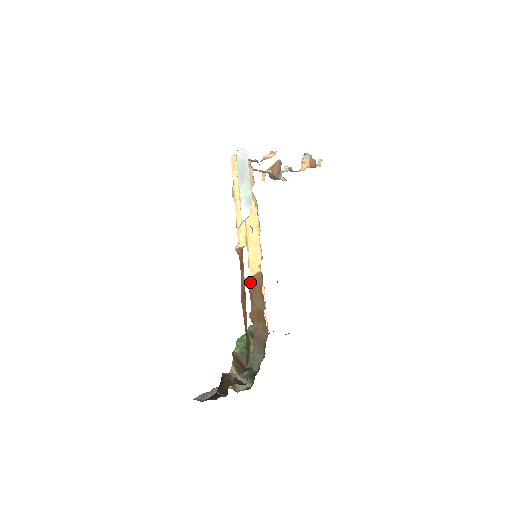
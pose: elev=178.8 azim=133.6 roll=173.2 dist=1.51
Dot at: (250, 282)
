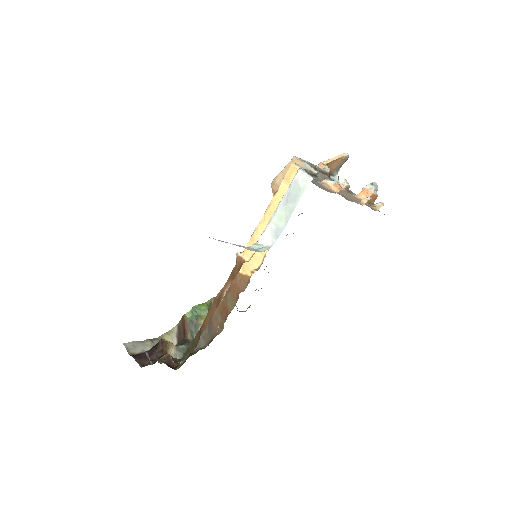
Dot at: (235, 277)
